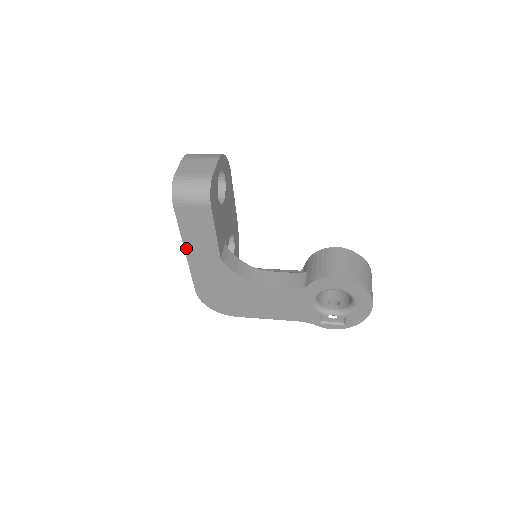
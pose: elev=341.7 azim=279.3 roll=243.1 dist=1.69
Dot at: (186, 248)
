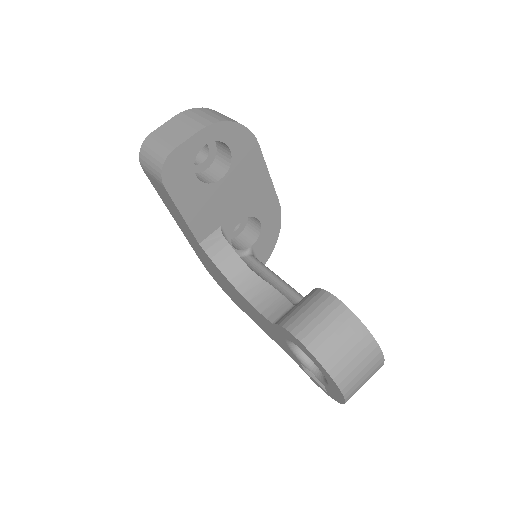
Dot at: (173, 216)
